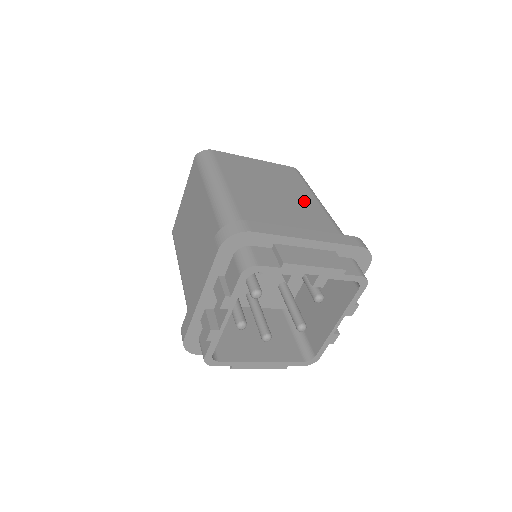
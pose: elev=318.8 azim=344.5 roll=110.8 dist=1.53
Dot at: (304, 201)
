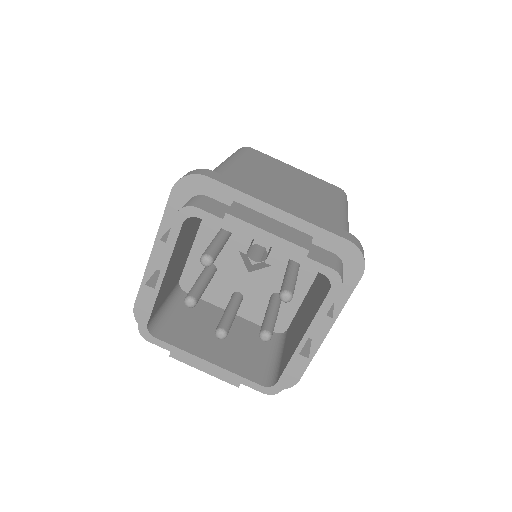
Dot at: (321, 203)
